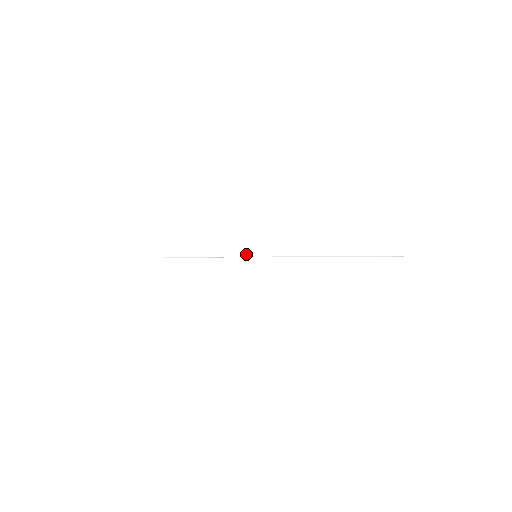
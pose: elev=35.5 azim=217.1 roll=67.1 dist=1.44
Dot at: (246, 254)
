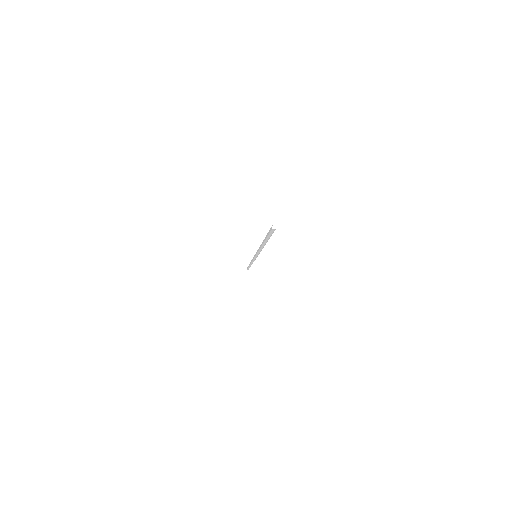
Dot at: occluded
